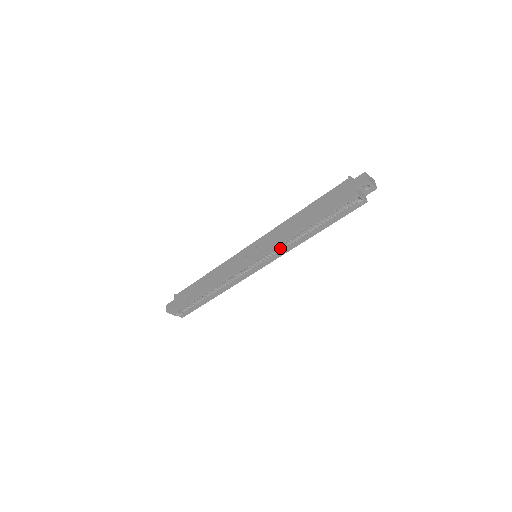
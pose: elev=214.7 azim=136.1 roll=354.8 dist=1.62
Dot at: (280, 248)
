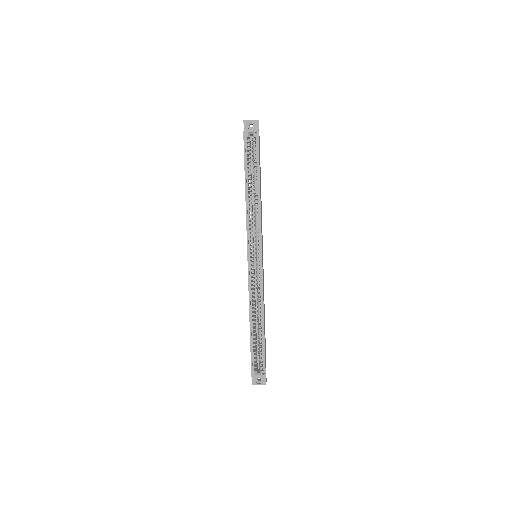
Dot at: (255, 226)
